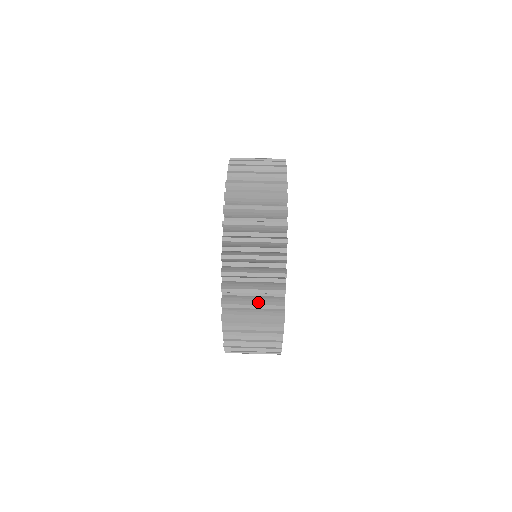
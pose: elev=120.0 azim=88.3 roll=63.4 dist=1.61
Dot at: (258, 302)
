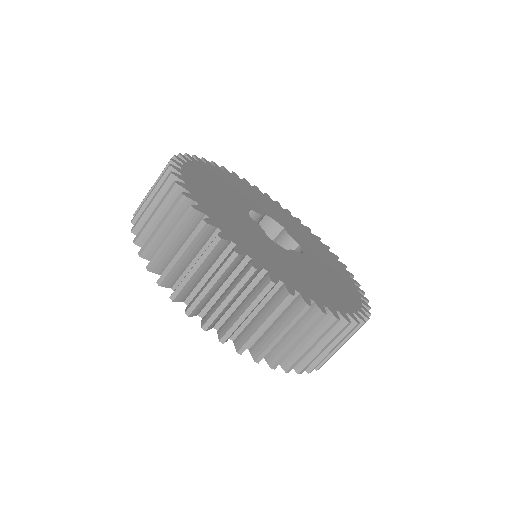
Dot at: (324, 342)
